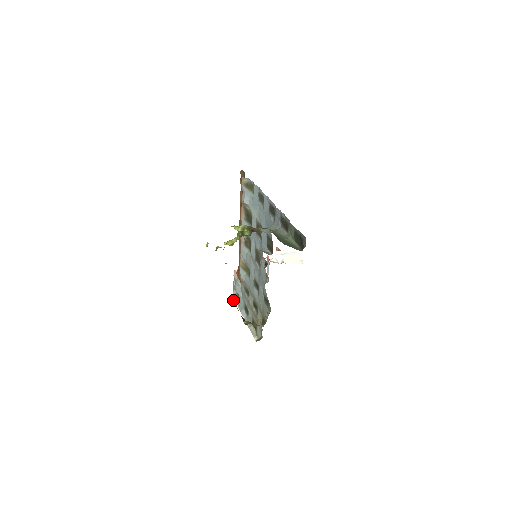
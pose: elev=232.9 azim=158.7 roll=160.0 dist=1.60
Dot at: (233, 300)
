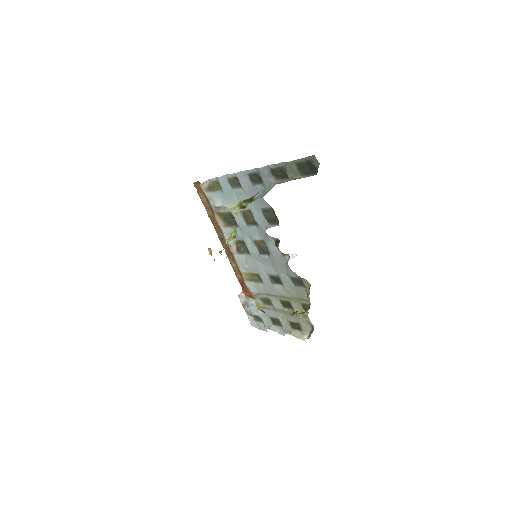
Dot at: occluded
